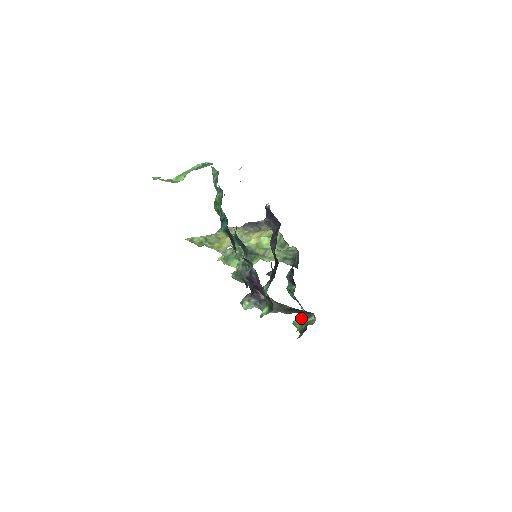
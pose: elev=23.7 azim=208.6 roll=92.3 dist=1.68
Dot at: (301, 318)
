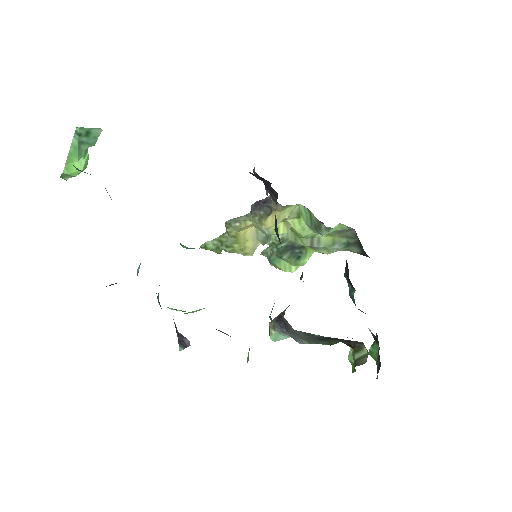
Dot at: (351, 351)
